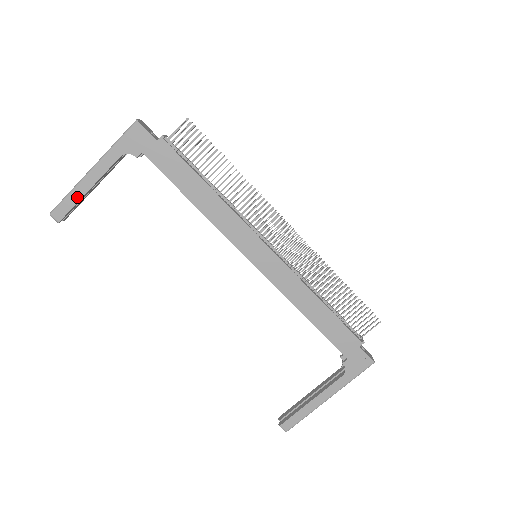
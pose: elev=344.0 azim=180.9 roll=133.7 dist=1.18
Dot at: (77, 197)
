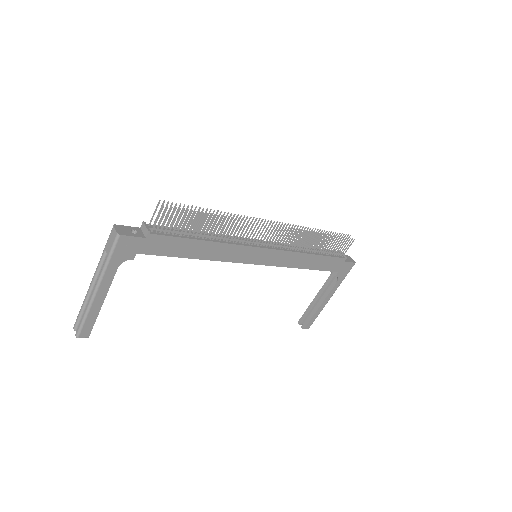
Dot at: (95, 314)
